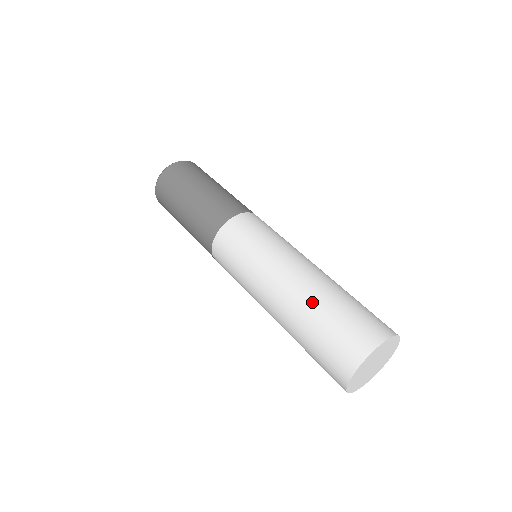
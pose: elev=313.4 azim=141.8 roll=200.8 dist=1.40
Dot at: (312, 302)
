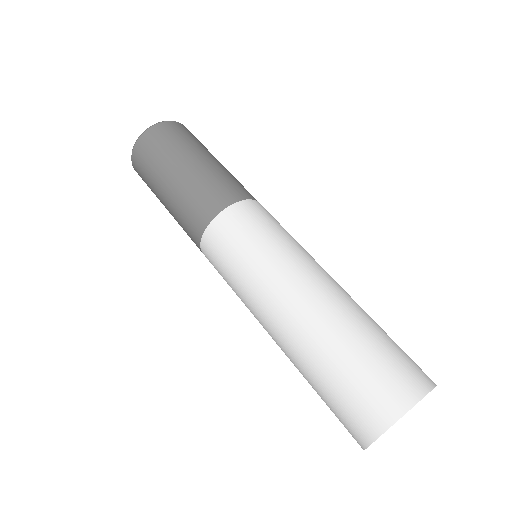
Dot at: (359, 313)
